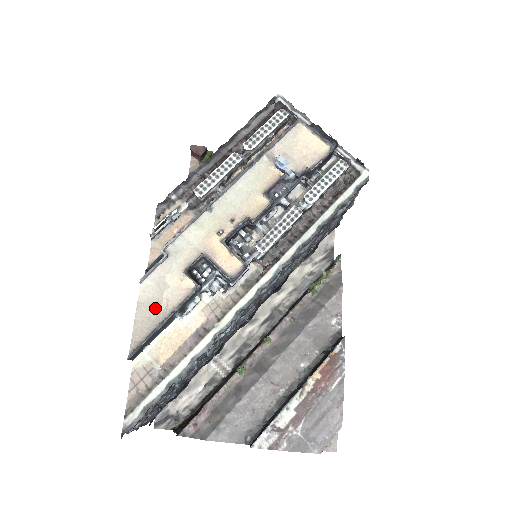
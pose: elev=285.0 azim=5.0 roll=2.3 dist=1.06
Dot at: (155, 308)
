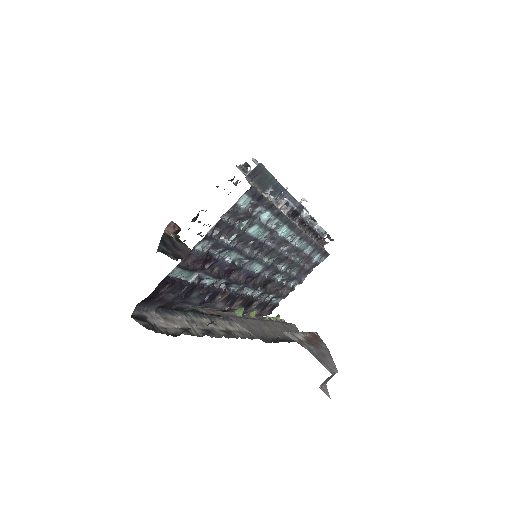
Dot at: occluded
